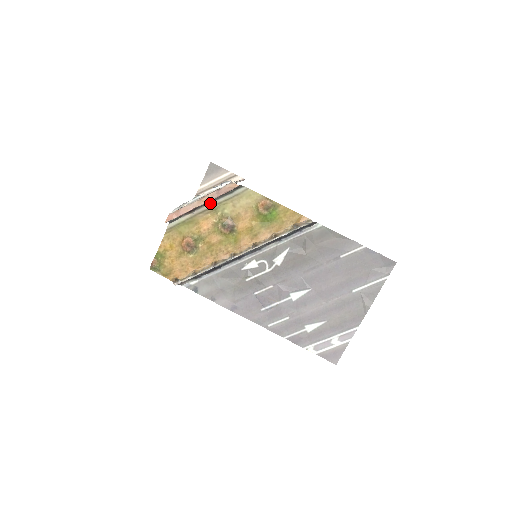
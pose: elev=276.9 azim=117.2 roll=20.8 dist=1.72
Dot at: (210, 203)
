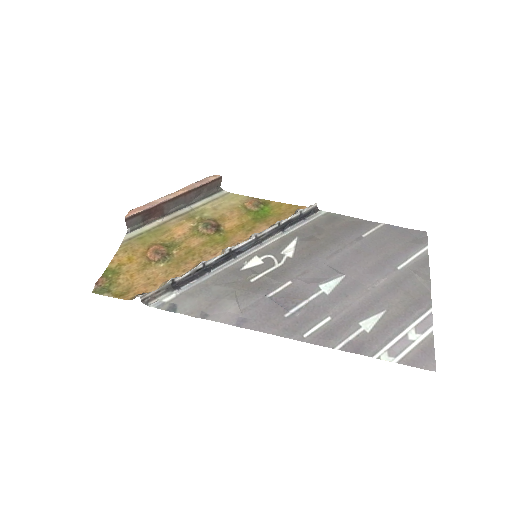
Dot at: (184, 208)
